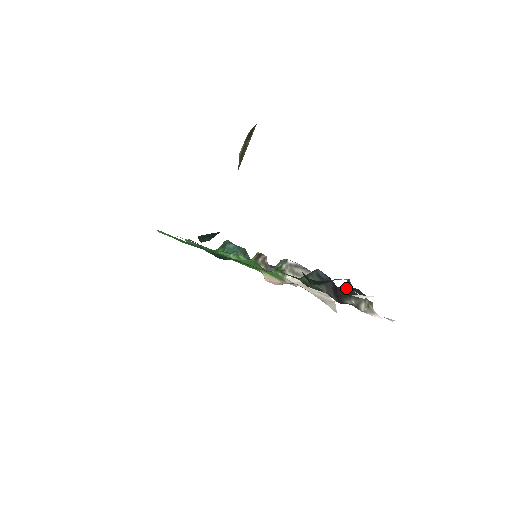
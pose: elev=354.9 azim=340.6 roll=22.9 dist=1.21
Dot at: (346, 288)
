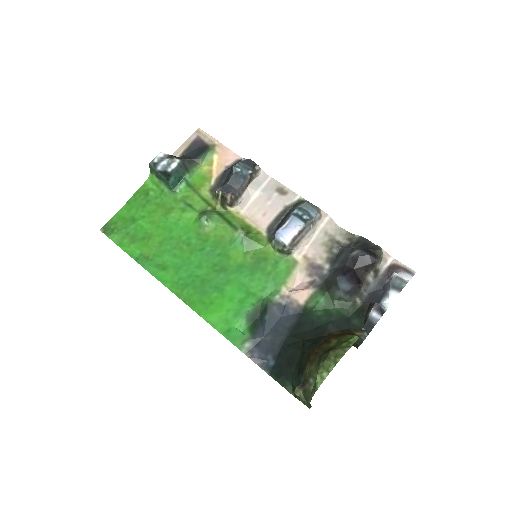
Dot at: (360, 264)
